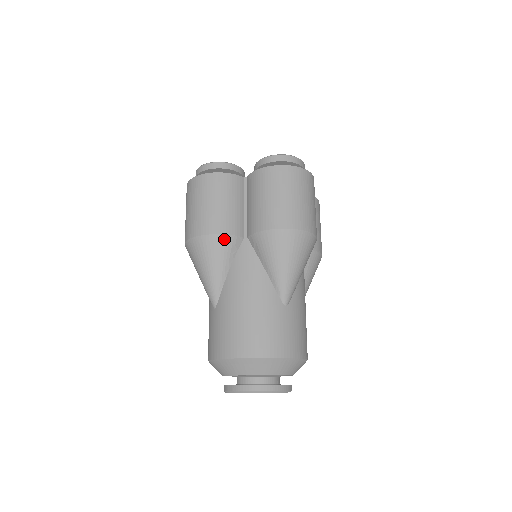
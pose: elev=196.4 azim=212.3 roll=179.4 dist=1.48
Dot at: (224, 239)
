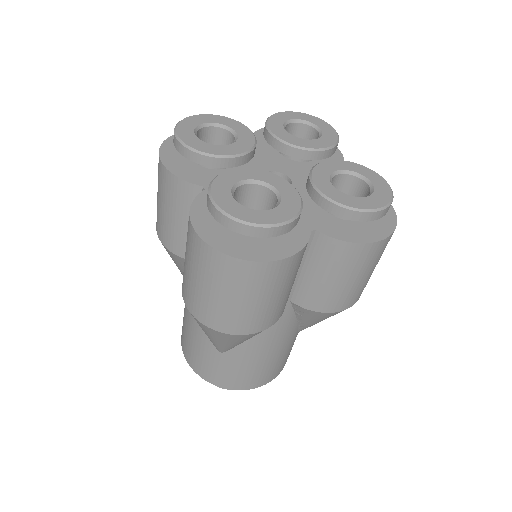
Dot at: (170, 252)
